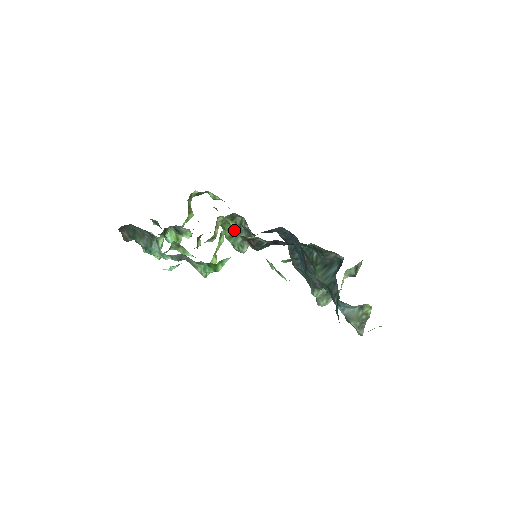
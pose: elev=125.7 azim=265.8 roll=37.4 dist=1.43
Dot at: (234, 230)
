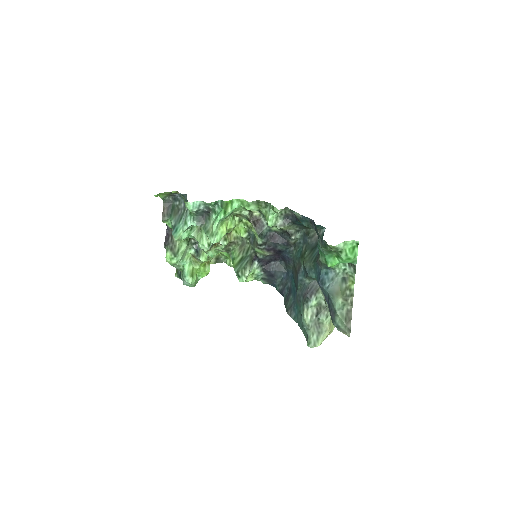
Dot at: (241, 257)
